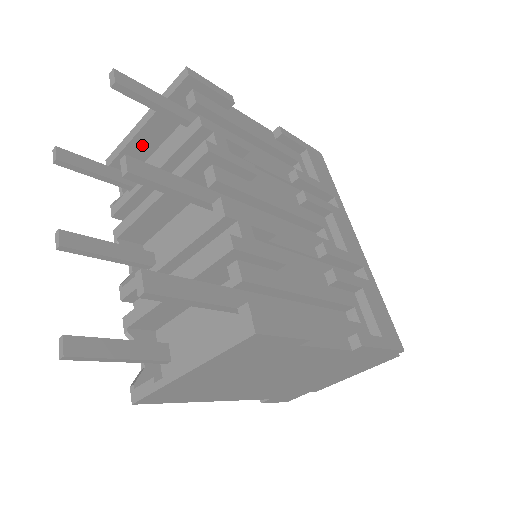
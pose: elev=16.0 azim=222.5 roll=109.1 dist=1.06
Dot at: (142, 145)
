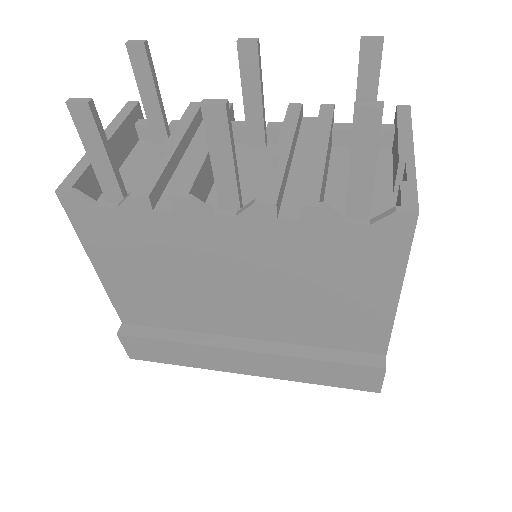
Dot at: occluded
